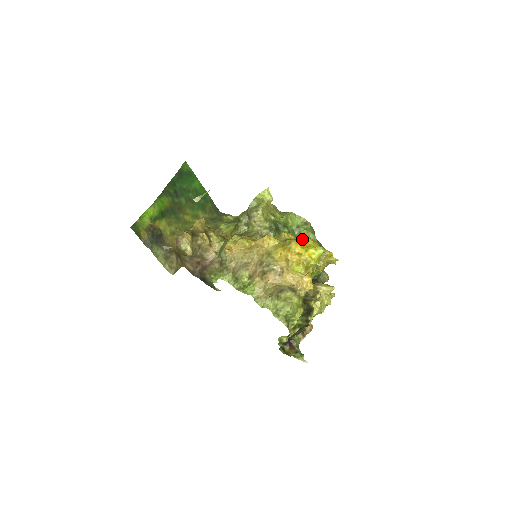
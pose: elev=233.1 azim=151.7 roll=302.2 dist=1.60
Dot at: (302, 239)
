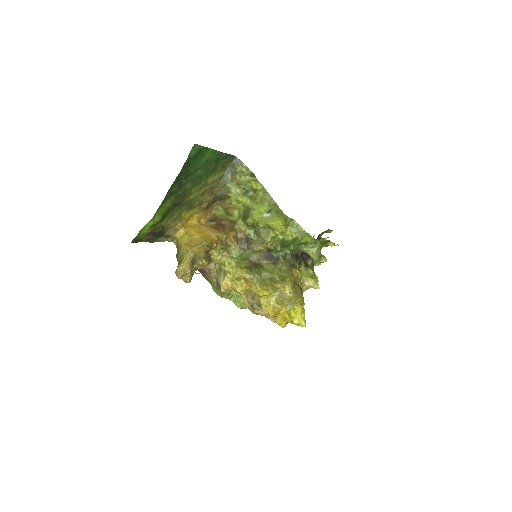
Dot at: (292, 308)
